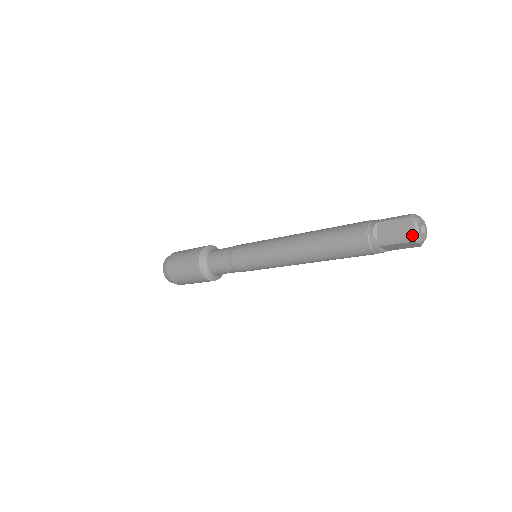
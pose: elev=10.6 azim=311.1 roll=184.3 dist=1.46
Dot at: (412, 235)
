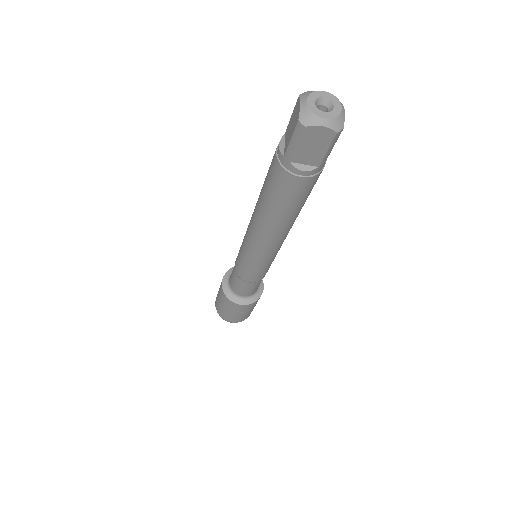
Dot at: (300, 117)
